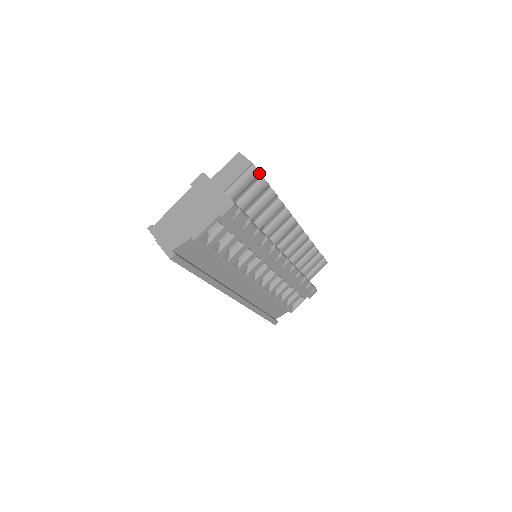
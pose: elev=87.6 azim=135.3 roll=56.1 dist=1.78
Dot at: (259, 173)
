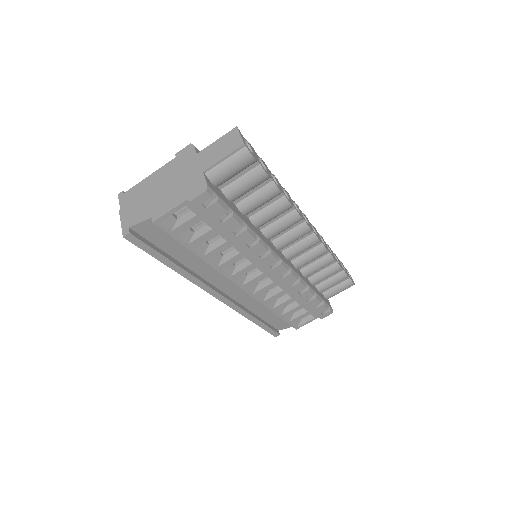
Dot at: (253, 159)
